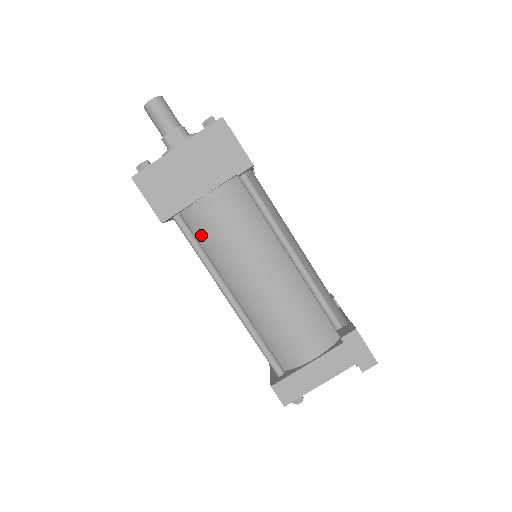
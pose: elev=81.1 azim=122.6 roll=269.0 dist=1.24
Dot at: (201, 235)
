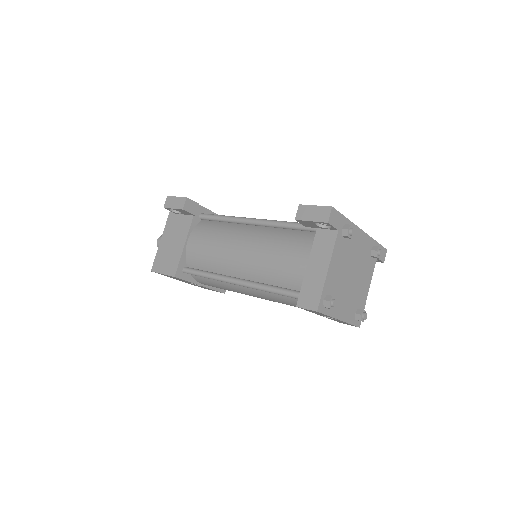
Dot at: (201, 265)
